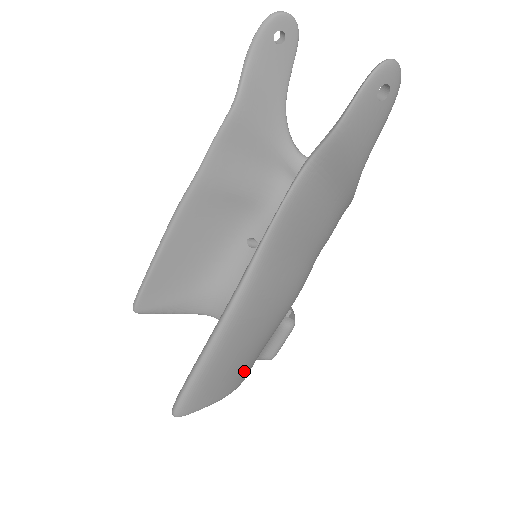
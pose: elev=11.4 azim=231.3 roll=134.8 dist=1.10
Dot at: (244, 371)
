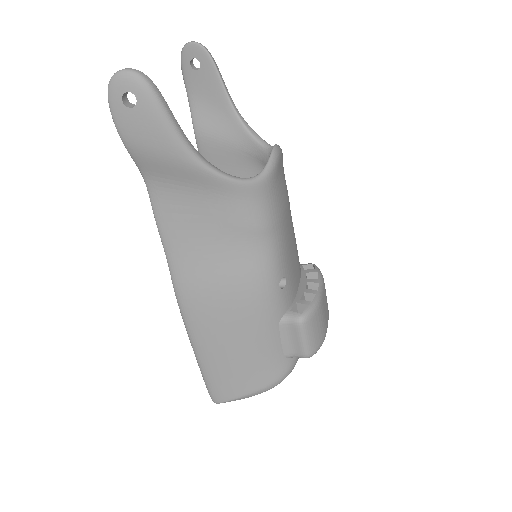
Dot at: (262, 367)
